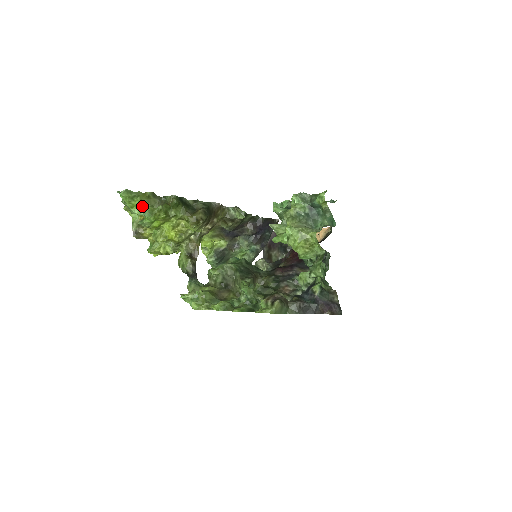
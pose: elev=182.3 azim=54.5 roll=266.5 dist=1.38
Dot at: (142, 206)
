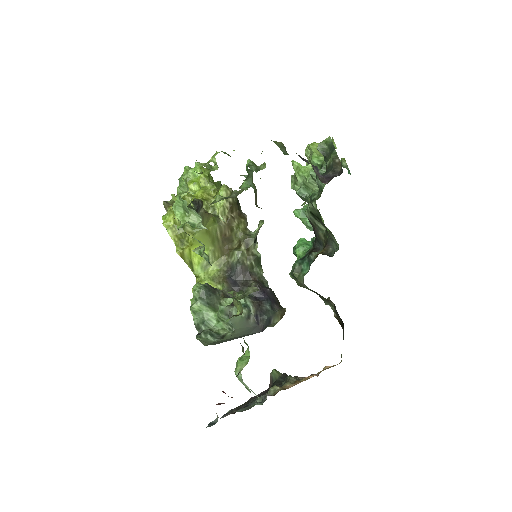
Dot at: occluded
